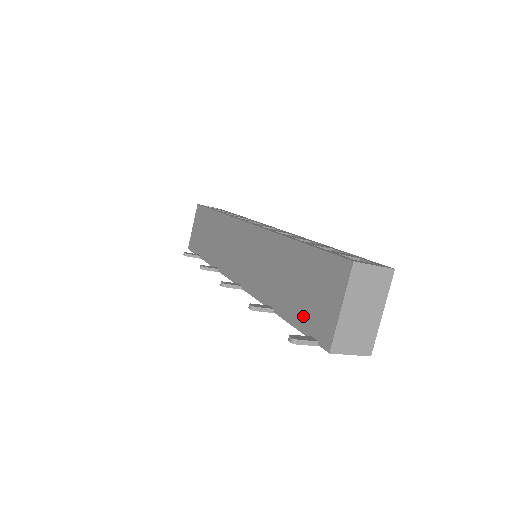
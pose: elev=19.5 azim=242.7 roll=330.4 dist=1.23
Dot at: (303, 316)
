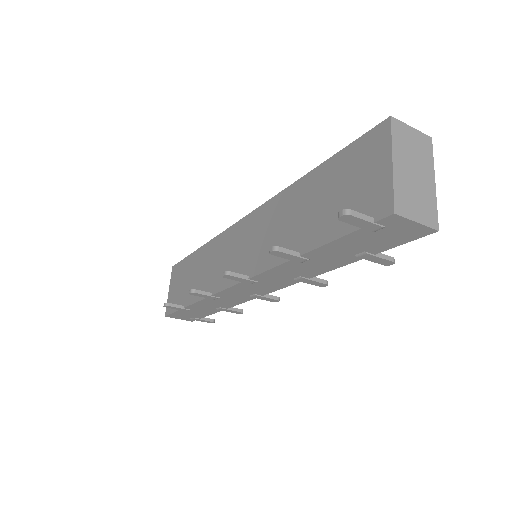
Dot at: occluded
